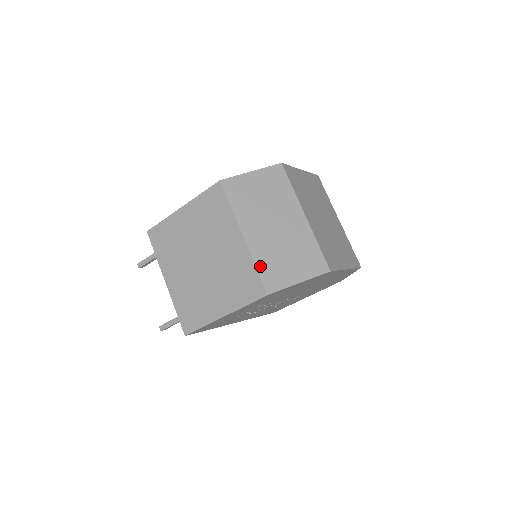
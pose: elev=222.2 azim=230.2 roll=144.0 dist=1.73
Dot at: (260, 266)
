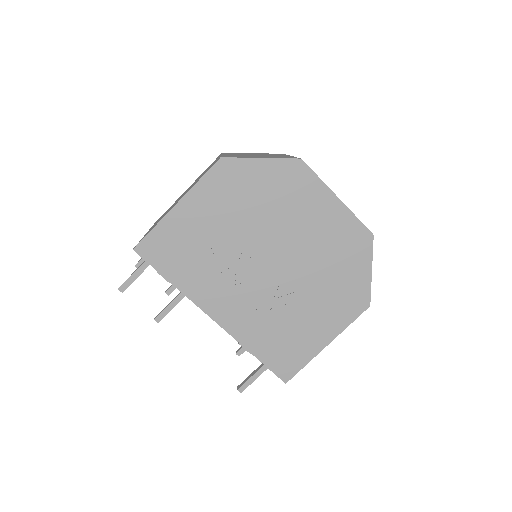
Dot at: occluded
